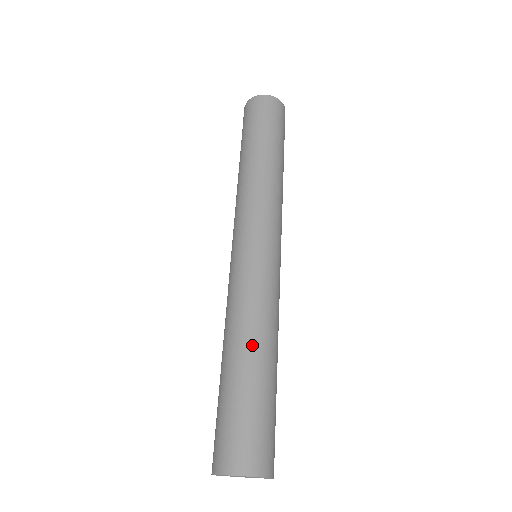
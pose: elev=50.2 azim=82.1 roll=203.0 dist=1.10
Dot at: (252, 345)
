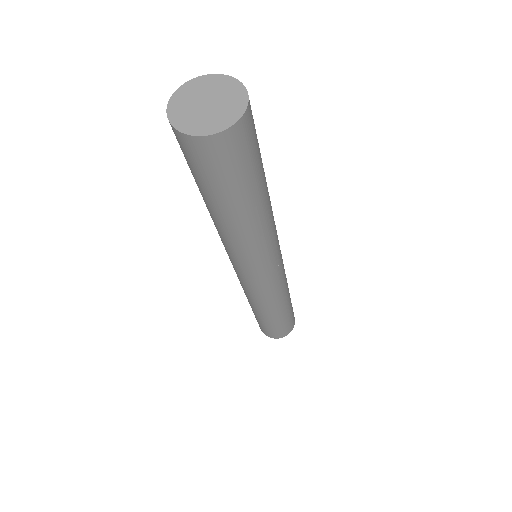
Dot at: occluded
